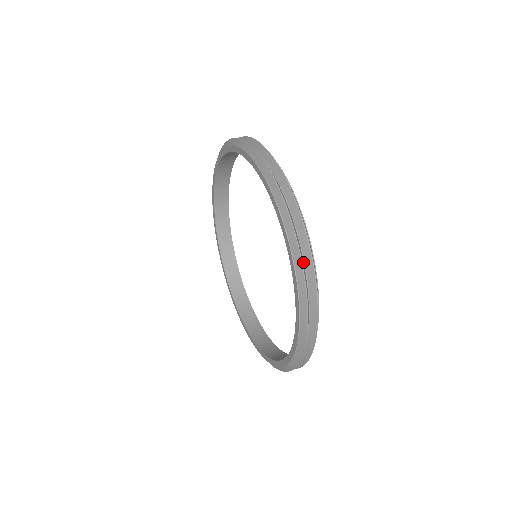
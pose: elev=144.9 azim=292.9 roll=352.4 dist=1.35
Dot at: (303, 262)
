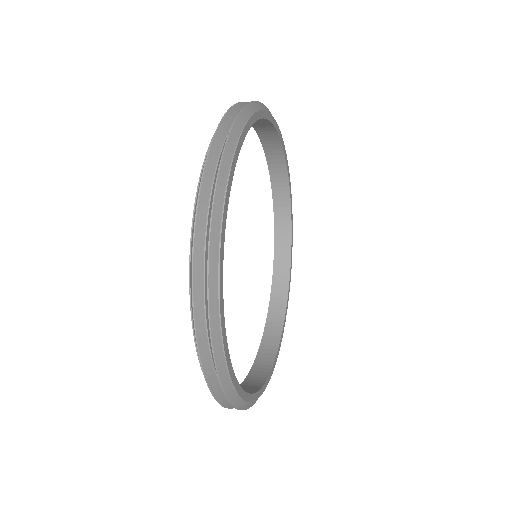
Dot at: (221, 144)
